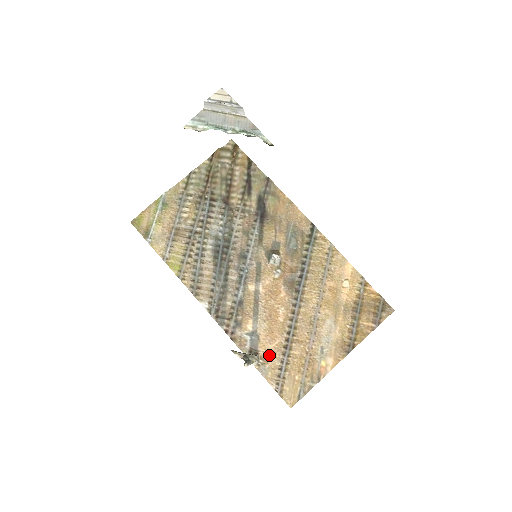
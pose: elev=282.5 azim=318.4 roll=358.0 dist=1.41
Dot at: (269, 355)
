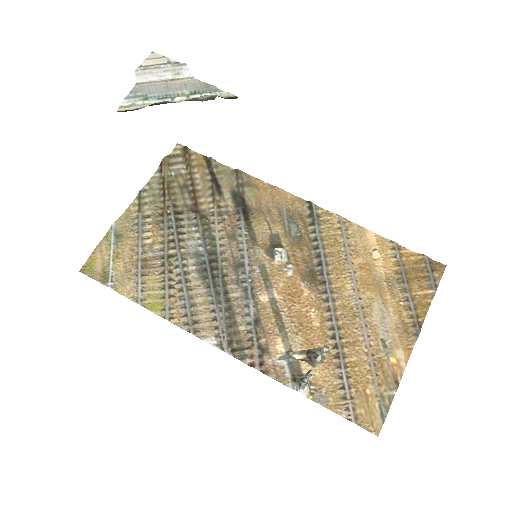
Dot at: (320, 375)
